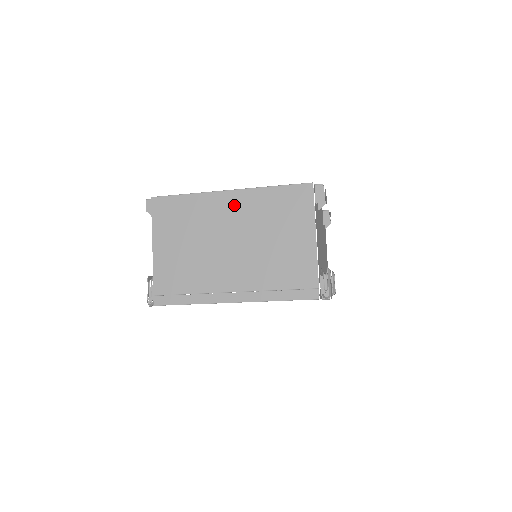
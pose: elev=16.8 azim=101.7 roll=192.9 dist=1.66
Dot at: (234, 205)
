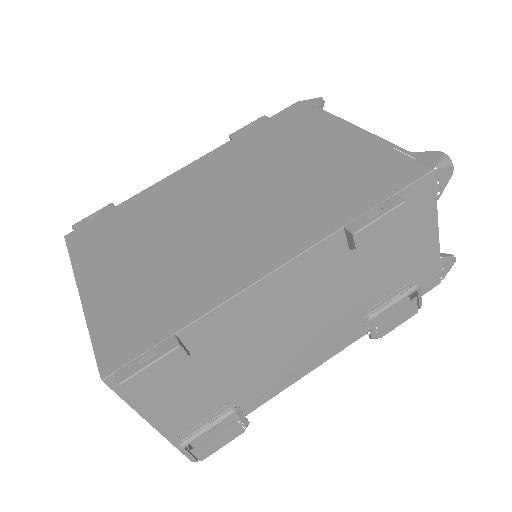
Dot at: occluded
